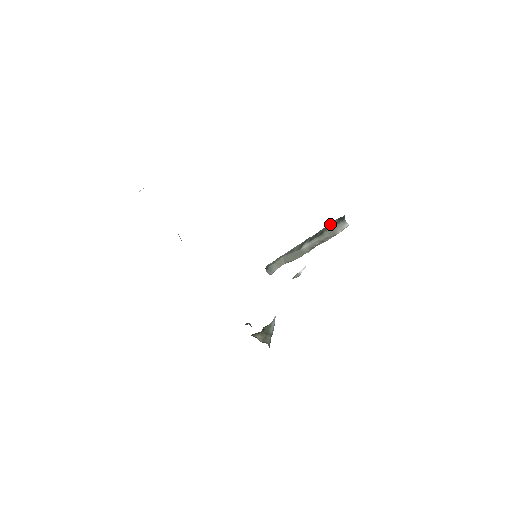
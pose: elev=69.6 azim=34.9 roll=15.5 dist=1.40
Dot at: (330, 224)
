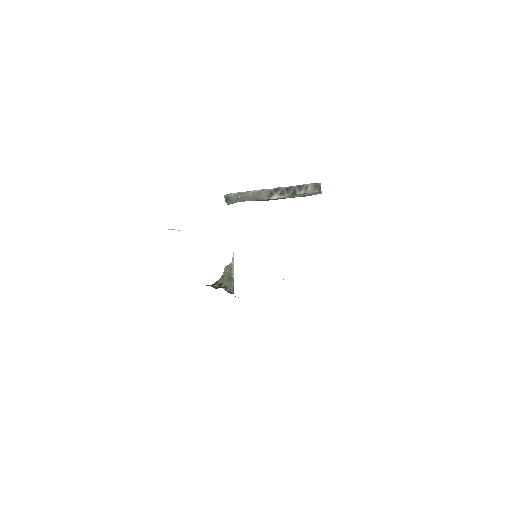
Dot at: (304, 186)
